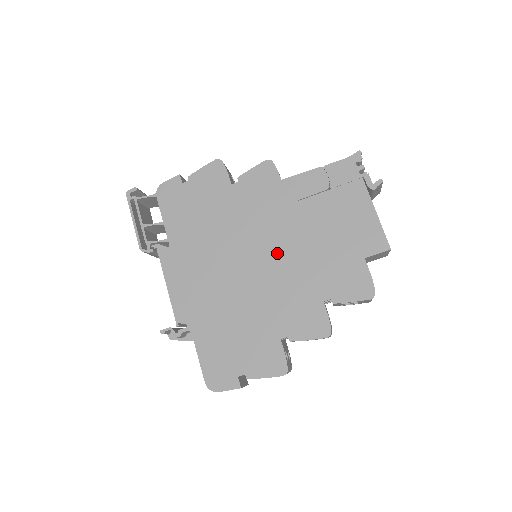
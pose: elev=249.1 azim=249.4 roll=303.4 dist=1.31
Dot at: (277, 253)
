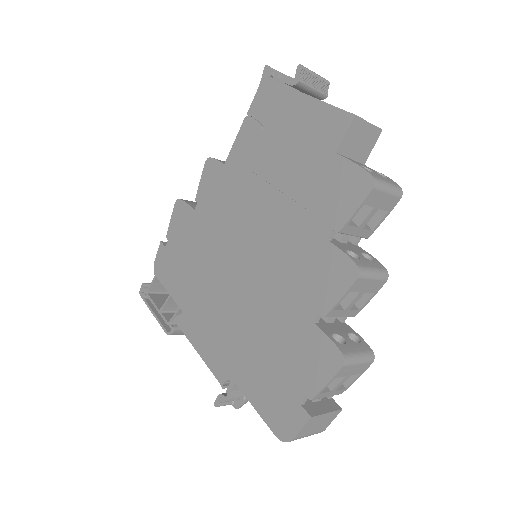
Dot at: (258, 233)
